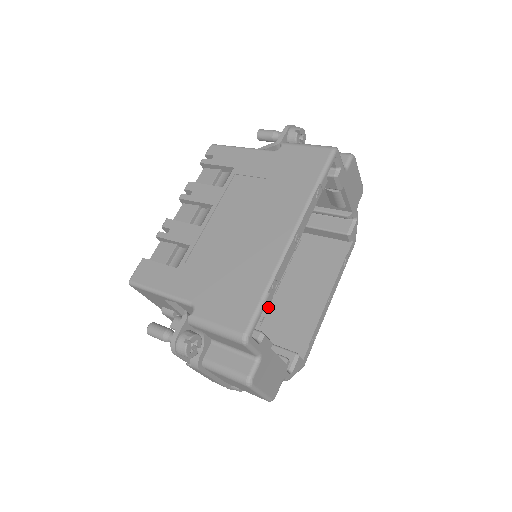
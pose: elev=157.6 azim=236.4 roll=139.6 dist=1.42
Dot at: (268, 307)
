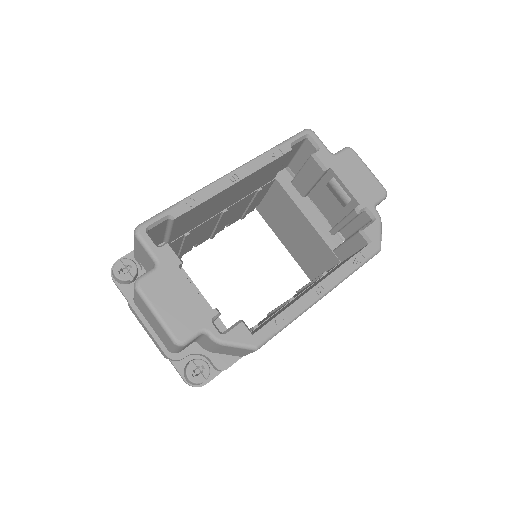
Dot at: (177, 217)
